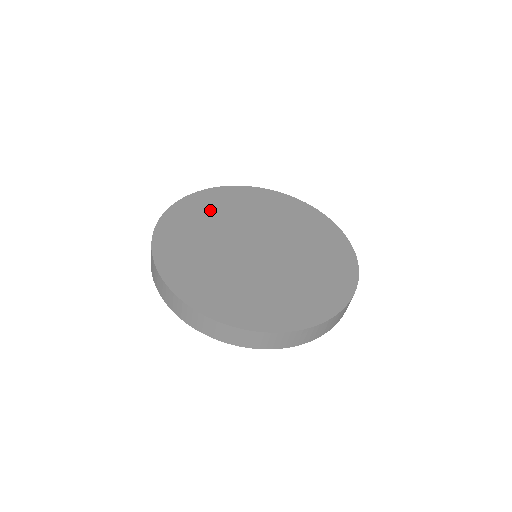
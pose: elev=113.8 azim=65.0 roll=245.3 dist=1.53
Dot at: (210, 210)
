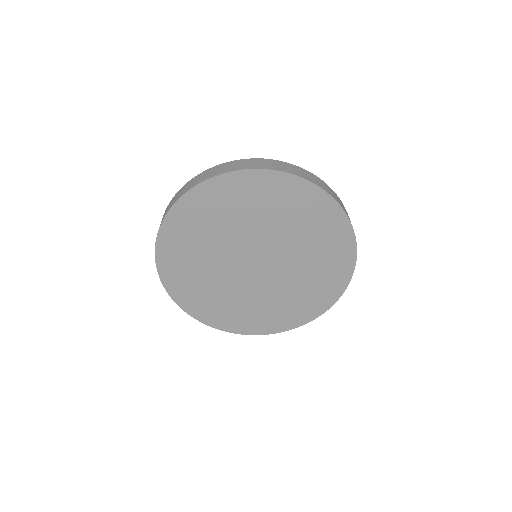
Dot at: (188, 265)
